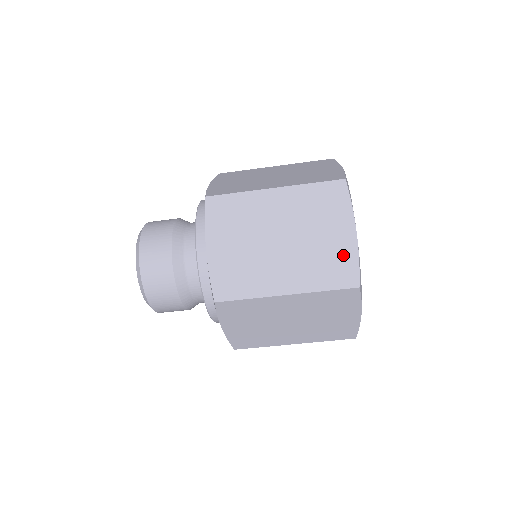
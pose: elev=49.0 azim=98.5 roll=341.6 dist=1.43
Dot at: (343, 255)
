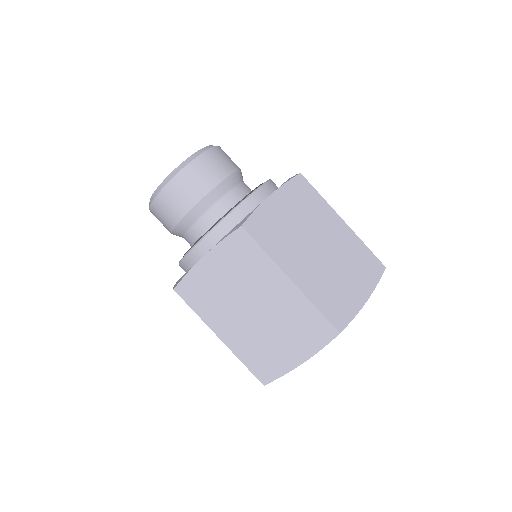
Dot at: (348, 303)
